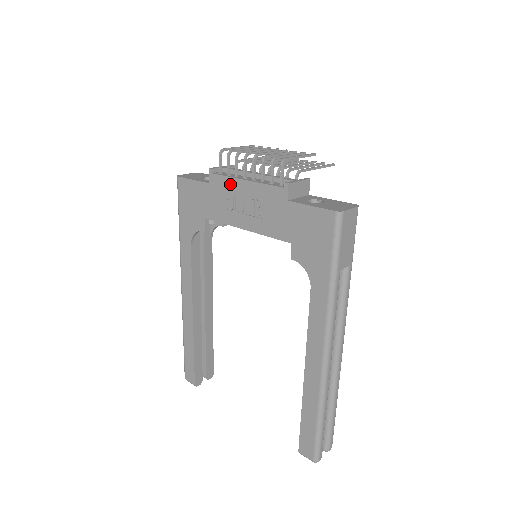
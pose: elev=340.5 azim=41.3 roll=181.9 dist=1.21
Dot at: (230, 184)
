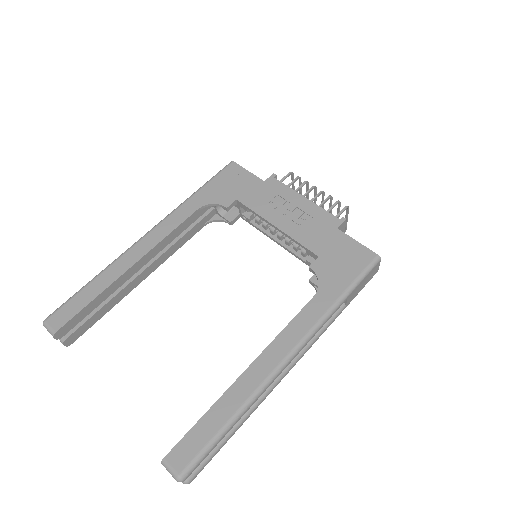
Dot at: (287, 192)
